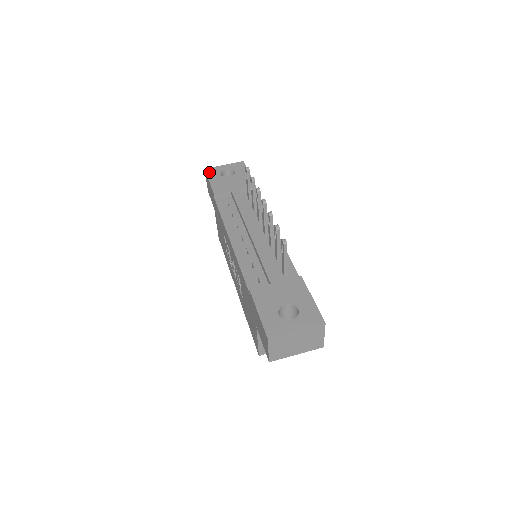
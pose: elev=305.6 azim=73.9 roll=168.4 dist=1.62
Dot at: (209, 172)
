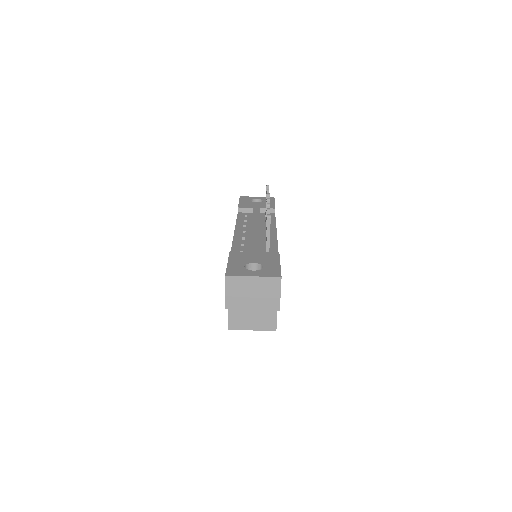
Dot at: (242, 198)
